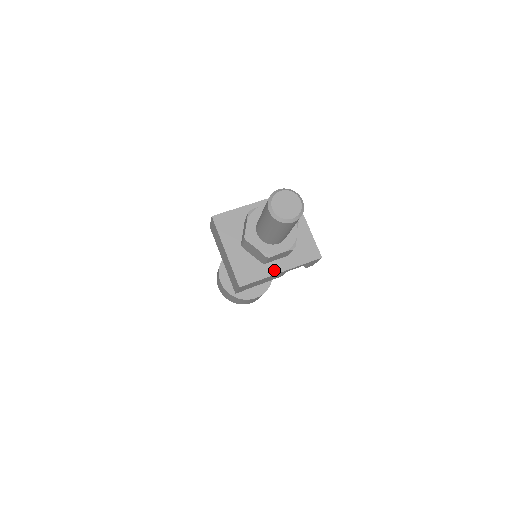
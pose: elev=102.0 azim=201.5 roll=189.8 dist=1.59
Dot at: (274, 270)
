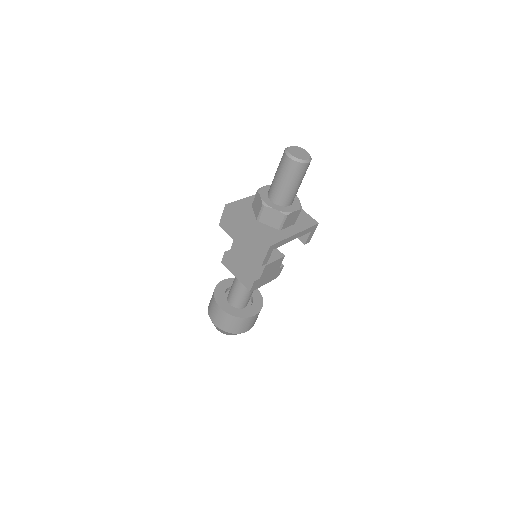
Dot at: (290, 233)
